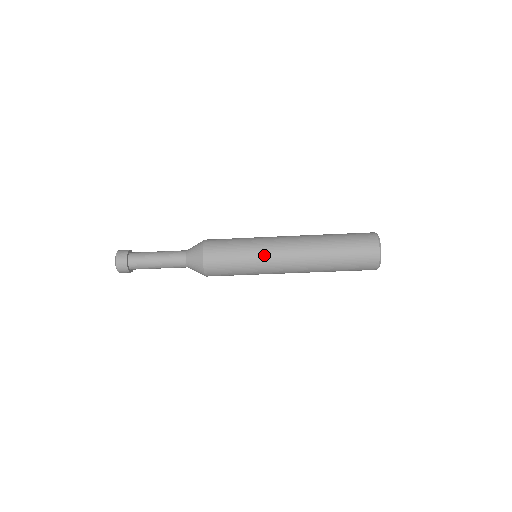
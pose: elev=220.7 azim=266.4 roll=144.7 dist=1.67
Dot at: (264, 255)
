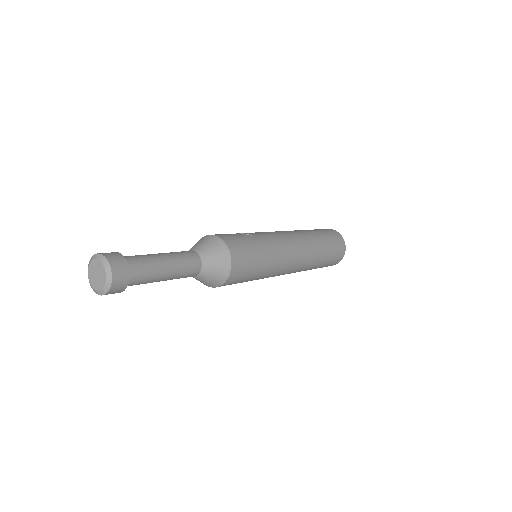
Dot at: (281, 262)
